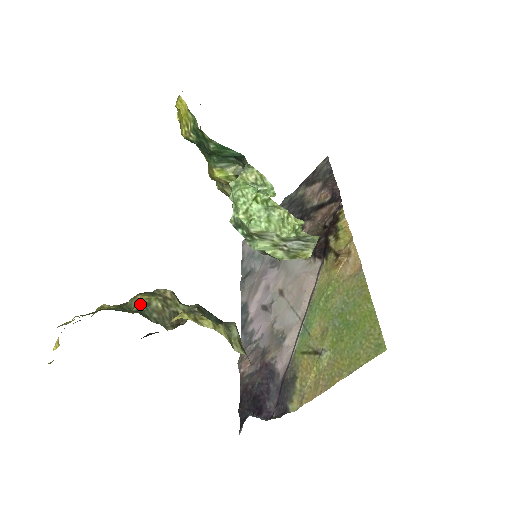
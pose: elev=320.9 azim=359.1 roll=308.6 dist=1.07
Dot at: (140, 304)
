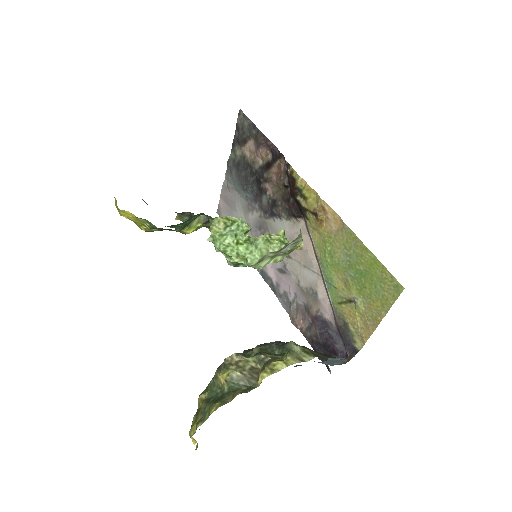
Dot at: (226, 383)
